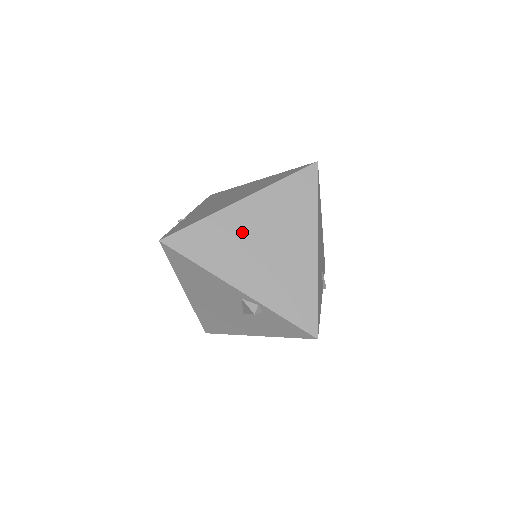
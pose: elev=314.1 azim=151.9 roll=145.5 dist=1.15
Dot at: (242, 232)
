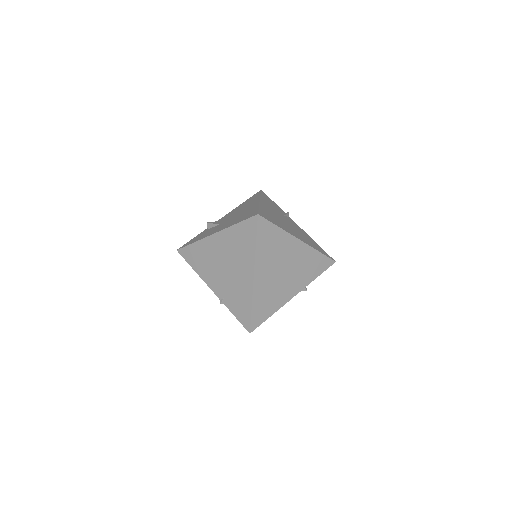
Dot at: (270, 283)
